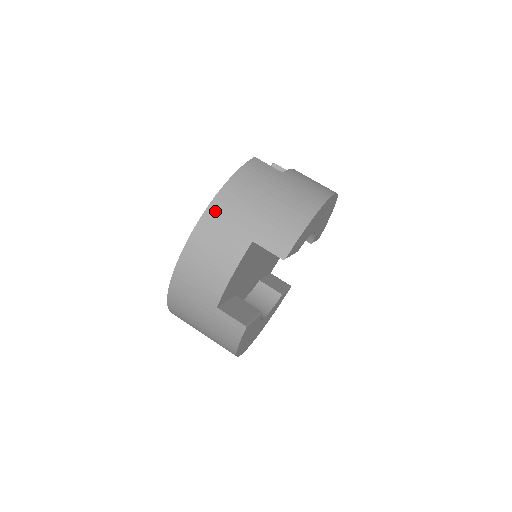
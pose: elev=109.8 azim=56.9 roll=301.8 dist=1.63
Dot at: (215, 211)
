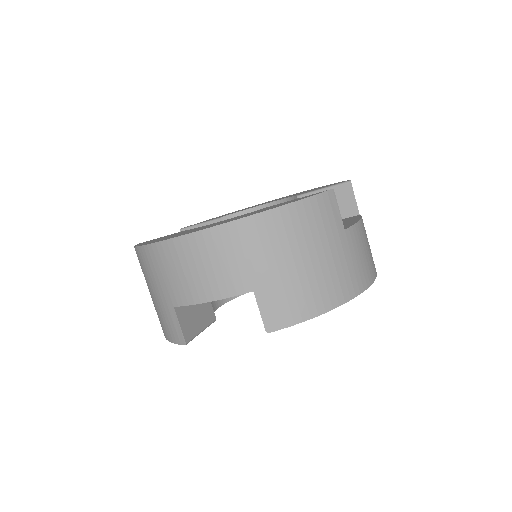
Dot at: (243, 230)
